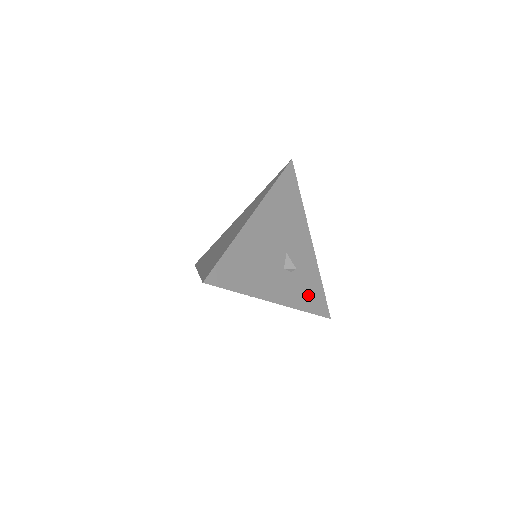
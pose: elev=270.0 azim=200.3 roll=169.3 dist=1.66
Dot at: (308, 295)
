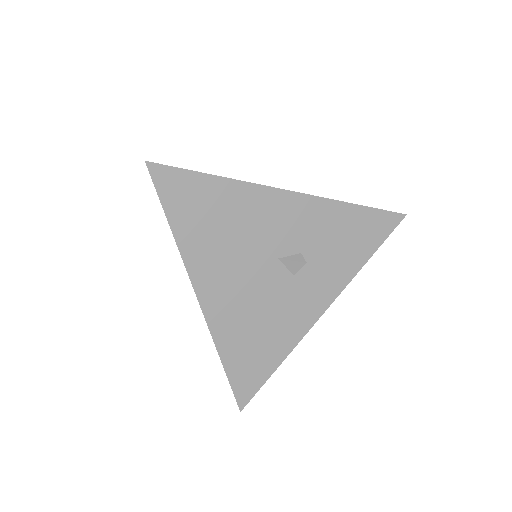
Dot at: (351, 245)
